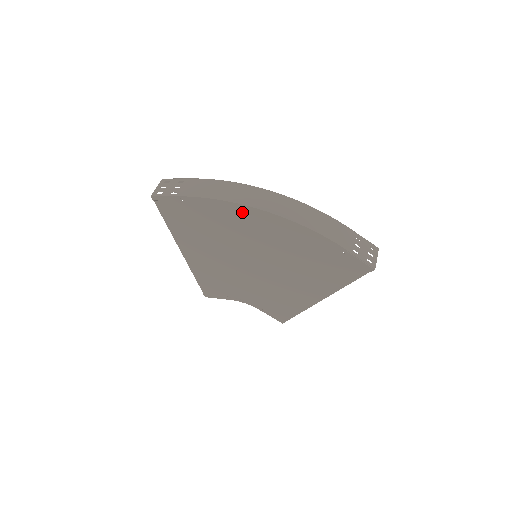
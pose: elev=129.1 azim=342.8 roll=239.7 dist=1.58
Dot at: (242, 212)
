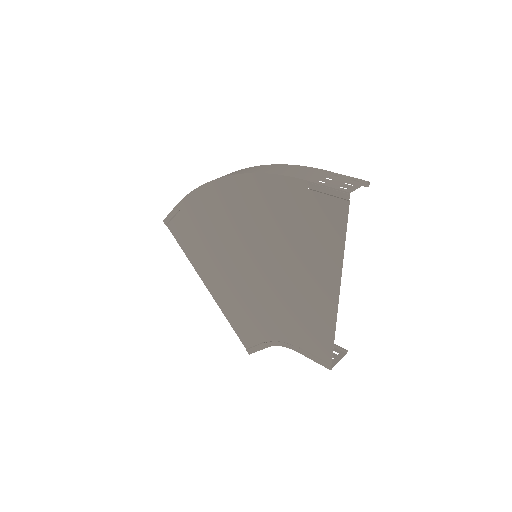
Dot at: (215, 192)
